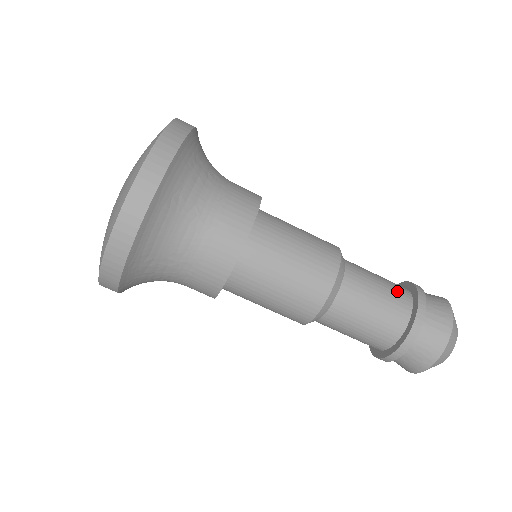
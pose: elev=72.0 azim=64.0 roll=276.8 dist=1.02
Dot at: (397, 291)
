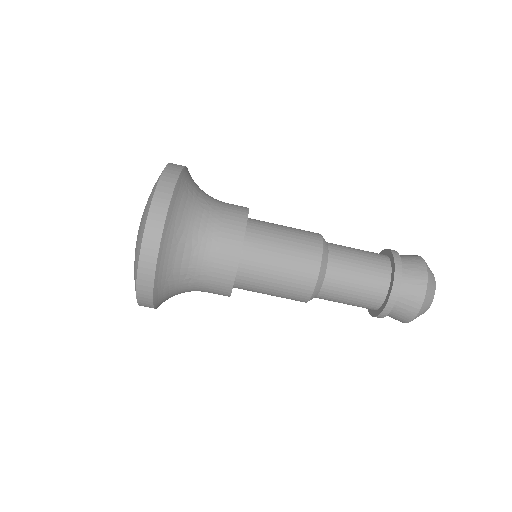
Dot at: (375, 282)
